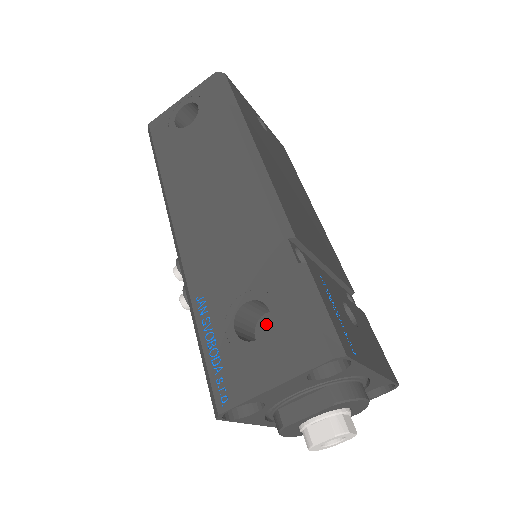
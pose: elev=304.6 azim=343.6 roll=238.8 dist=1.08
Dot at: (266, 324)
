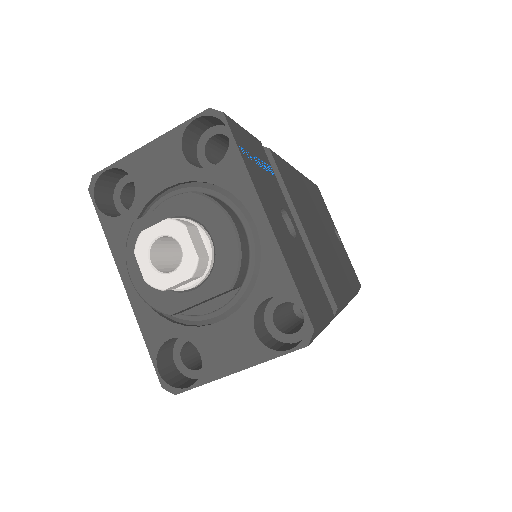
Dot at: occluded
